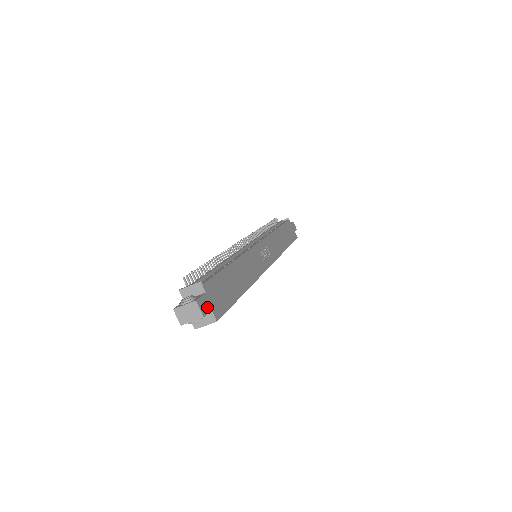
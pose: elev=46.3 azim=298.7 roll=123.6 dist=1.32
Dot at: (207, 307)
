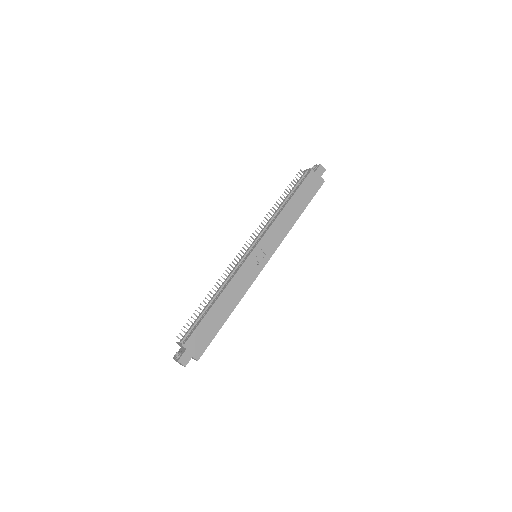
Dot at: (188, 358)
